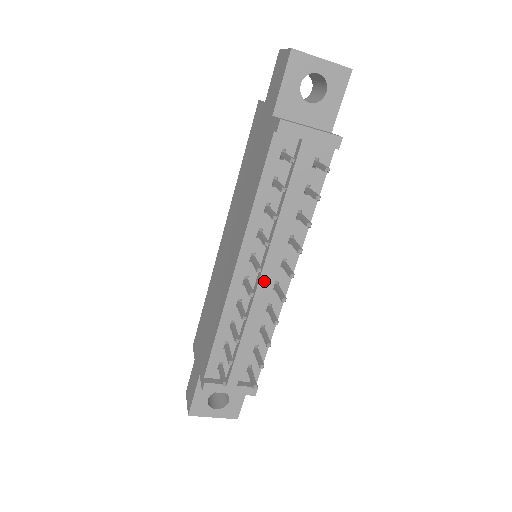
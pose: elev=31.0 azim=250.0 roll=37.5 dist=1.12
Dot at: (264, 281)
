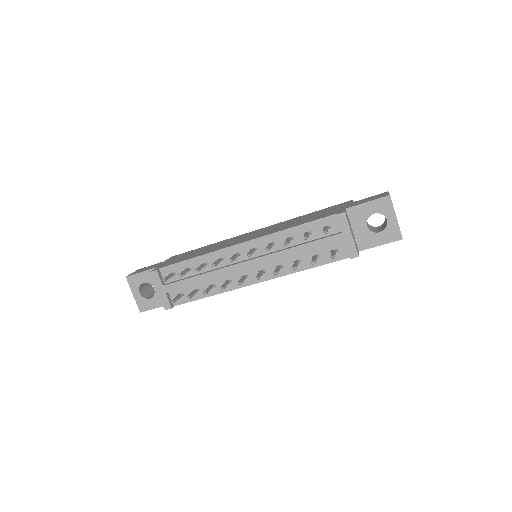
Dot at: (244, 266)
